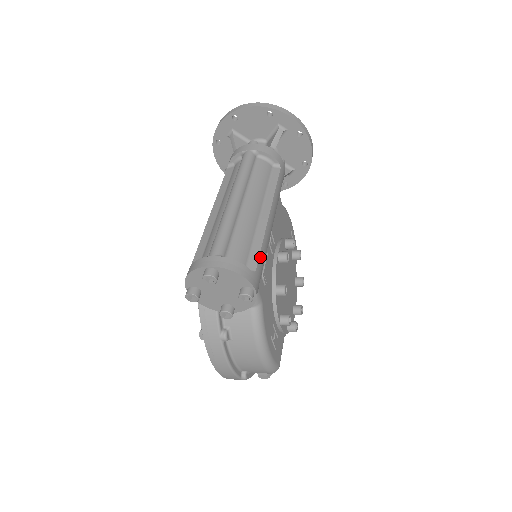
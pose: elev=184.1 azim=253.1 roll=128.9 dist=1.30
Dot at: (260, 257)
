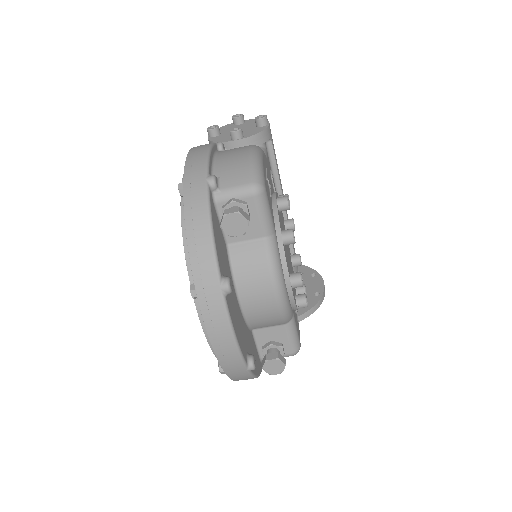
Dot at: (275, 154)
